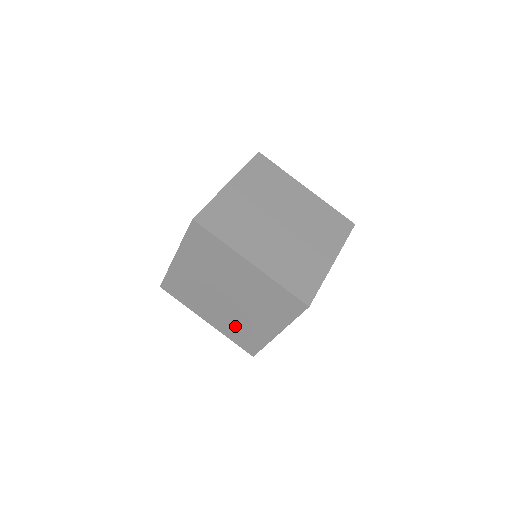
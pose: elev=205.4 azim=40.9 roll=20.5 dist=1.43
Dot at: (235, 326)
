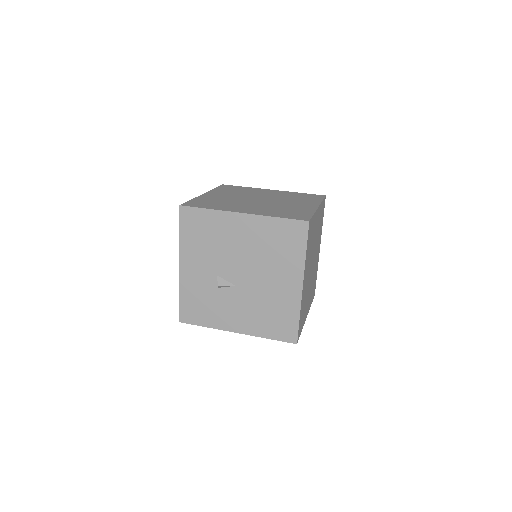
Dot at: occluded
